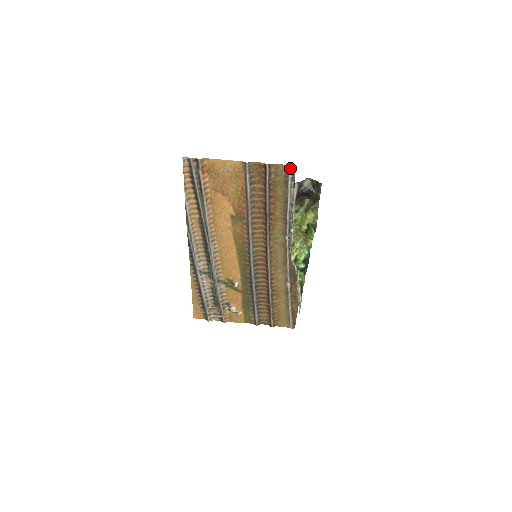
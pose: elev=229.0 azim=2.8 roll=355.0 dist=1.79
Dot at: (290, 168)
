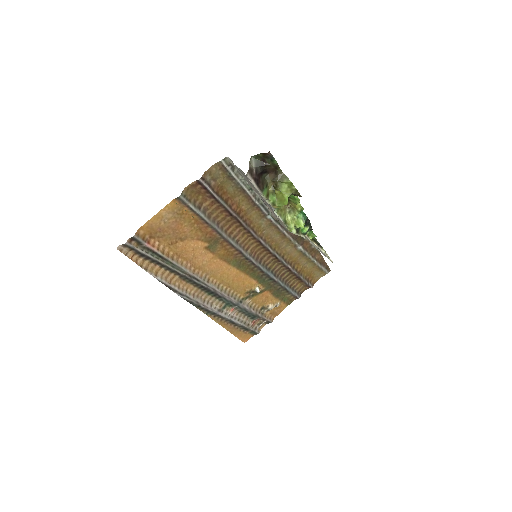
Dot at: (222, 162)
